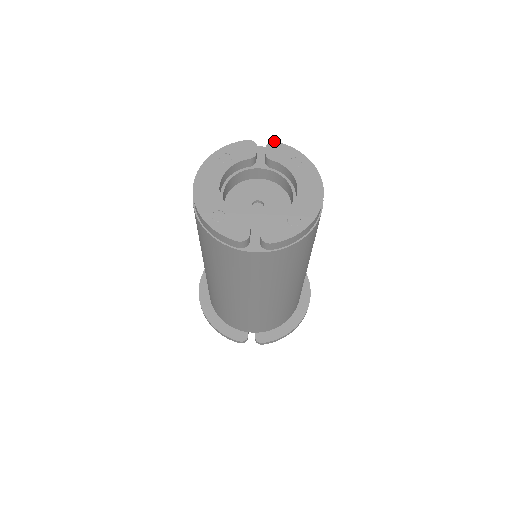
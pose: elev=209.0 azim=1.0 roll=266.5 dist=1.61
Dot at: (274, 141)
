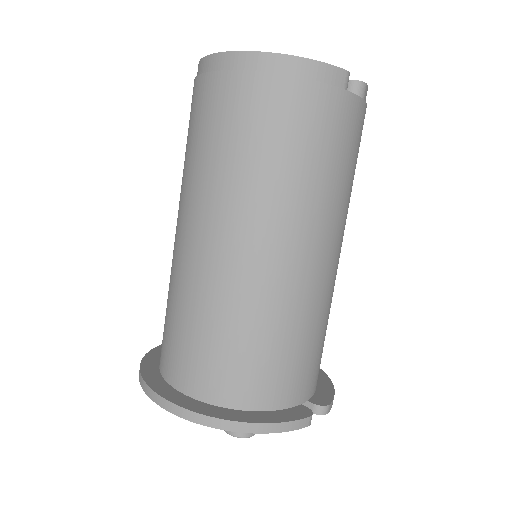
Dot at: occluded
